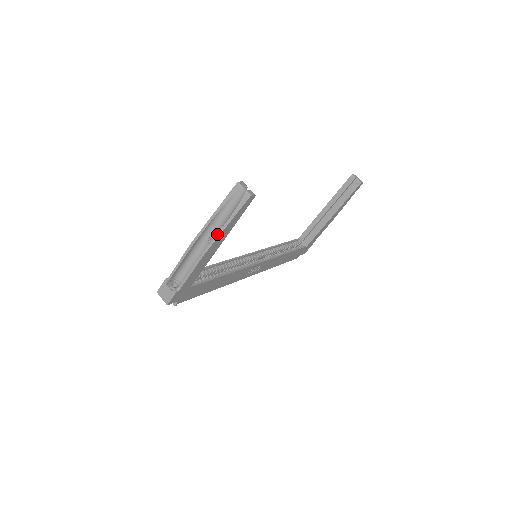
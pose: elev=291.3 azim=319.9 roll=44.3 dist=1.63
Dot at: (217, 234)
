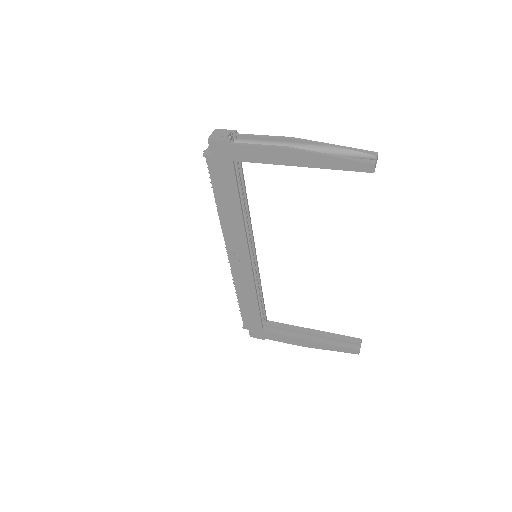
Dot at: occluded
